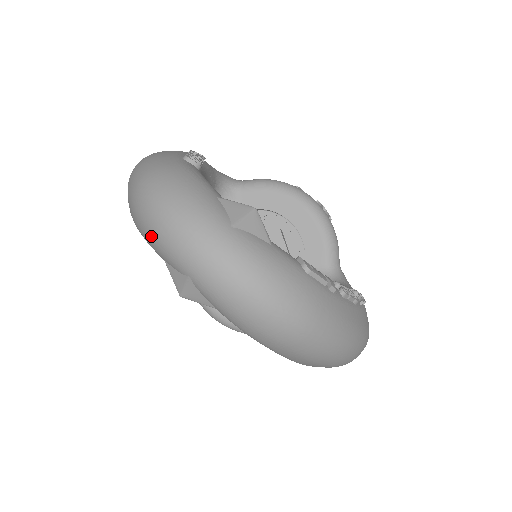
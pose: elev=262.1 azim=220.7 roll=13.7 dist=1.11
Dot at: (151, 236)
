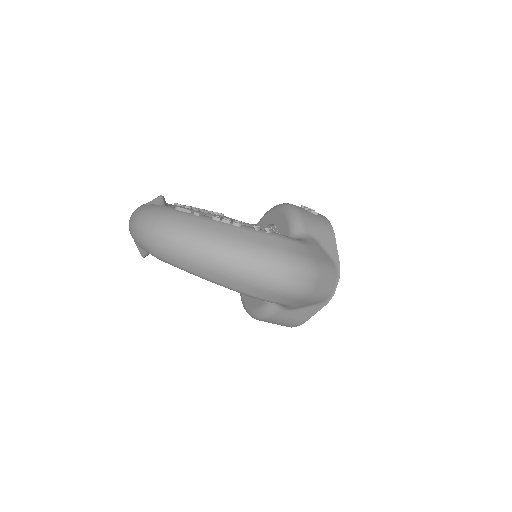
Dot at: occluded
